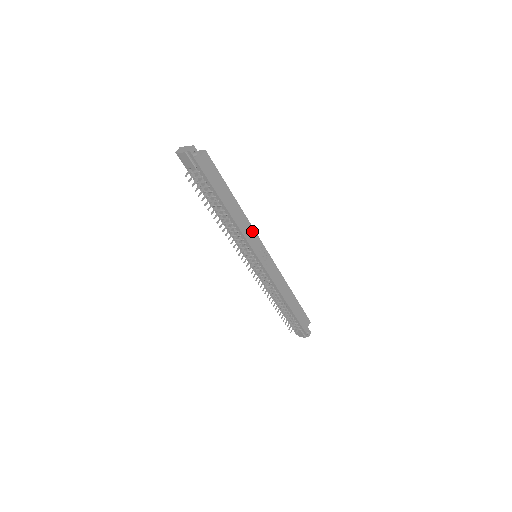
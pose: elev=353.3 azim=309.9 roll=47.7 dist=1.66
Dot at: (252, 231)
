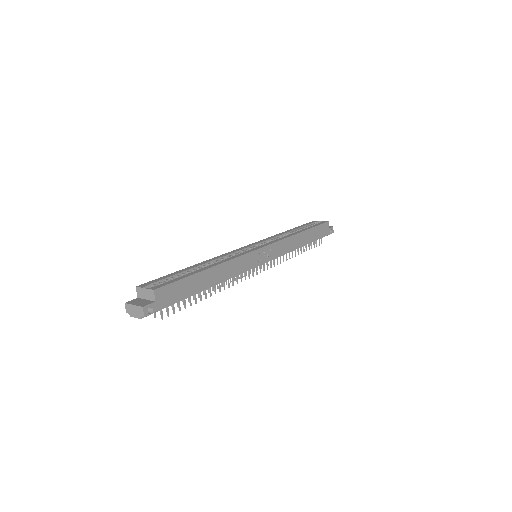
Dot at: (242, 259)
